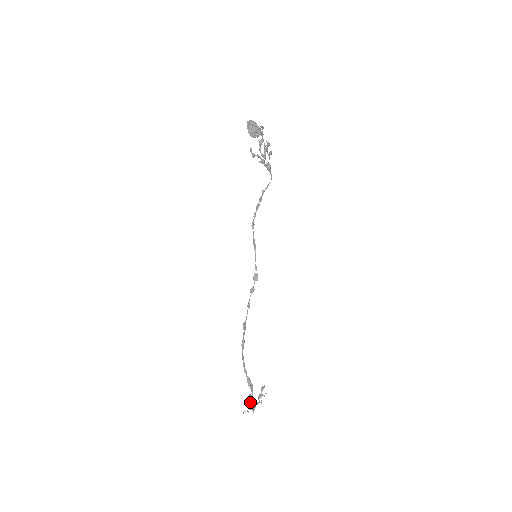
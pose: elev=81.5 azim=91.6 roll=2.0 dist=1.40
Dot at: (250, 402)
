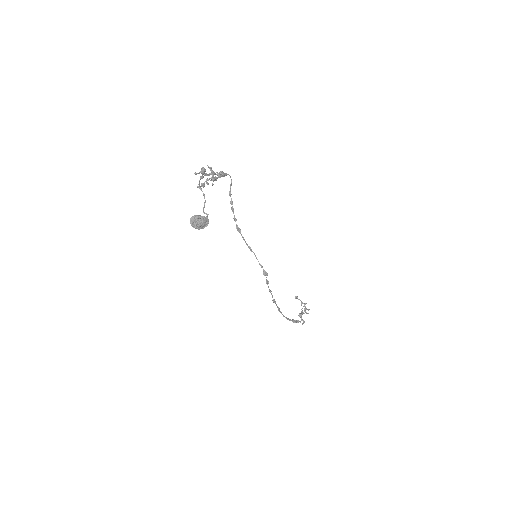
Dot at: occluded
